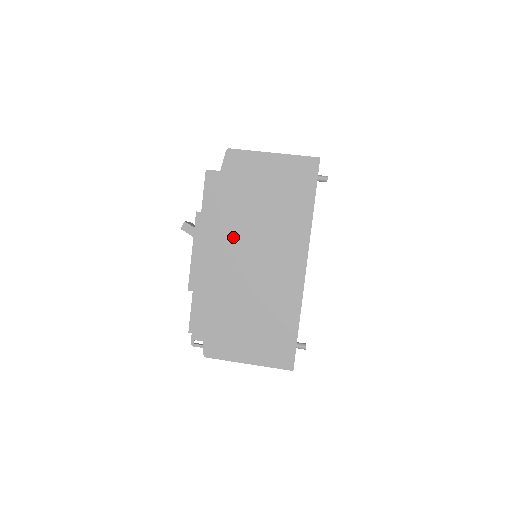
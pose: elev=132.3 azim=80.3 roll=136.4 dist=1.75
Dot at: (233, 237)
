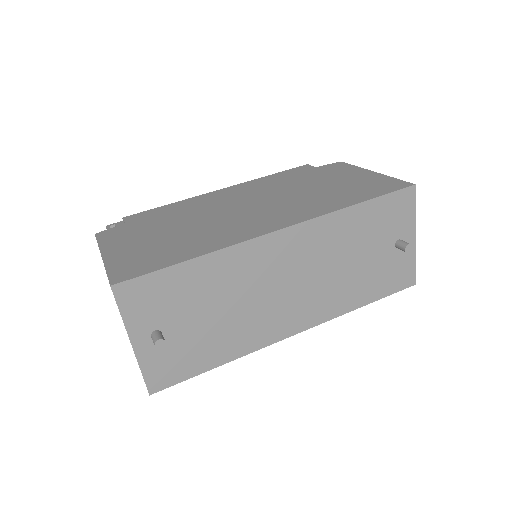
Dot at: (259, 192)
